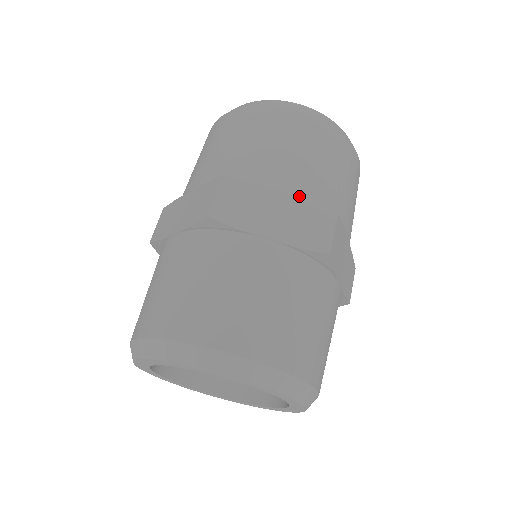
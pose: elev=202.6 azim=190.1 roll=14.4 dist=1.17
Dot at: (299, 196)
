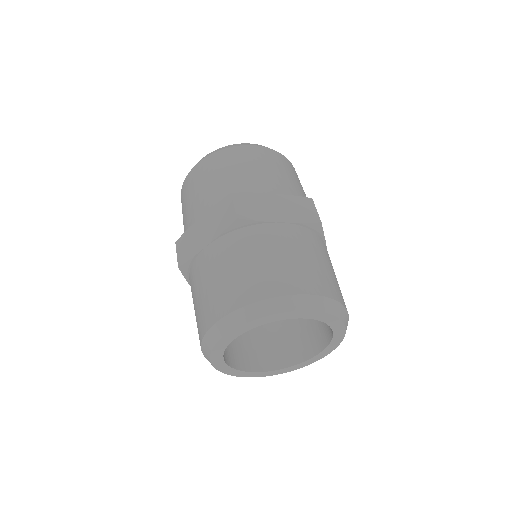
Dot at: (211, 208)
